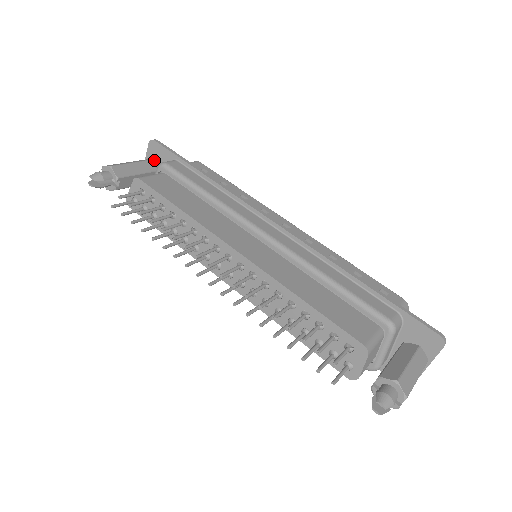
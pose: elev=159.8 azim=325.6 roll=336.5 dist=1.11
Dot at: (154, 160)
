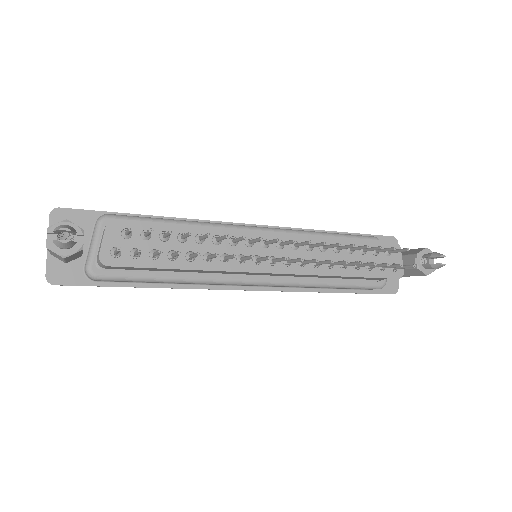
Dot at: occluded
